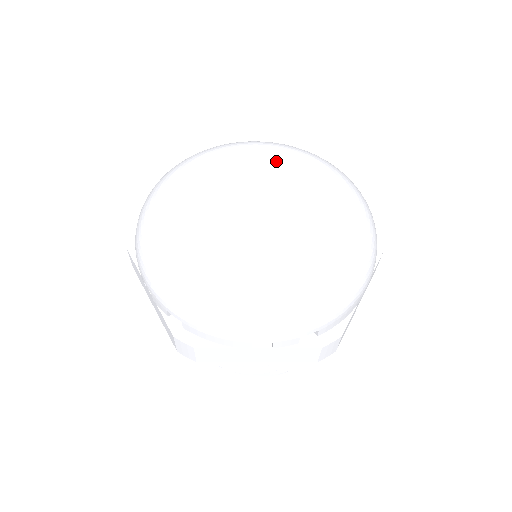
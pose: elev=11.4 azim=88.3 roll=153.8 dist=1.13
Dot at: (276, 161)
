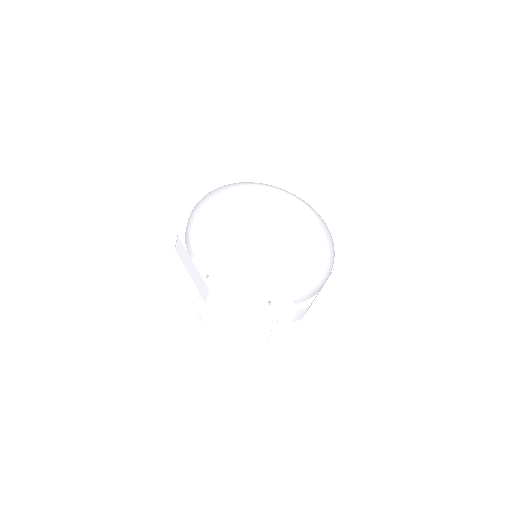
Dot at: (280, 198)
